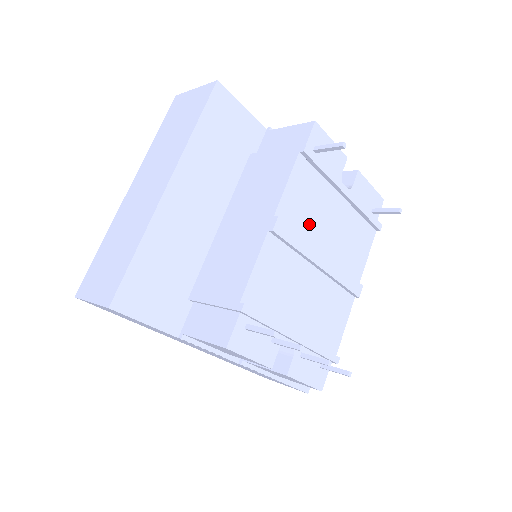
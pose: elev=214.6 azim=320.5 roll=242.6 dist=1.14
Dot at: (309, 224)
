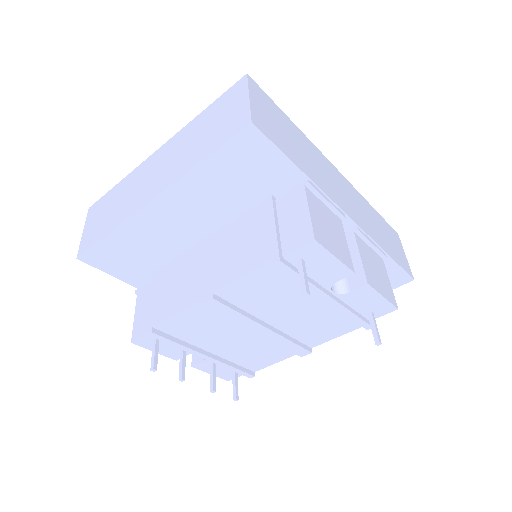
Dot at: (261, 305)
